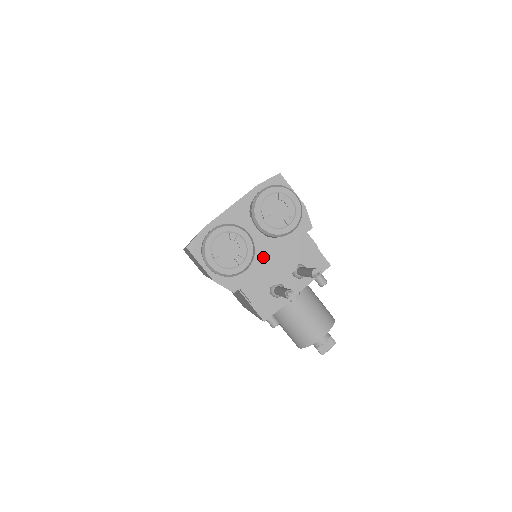
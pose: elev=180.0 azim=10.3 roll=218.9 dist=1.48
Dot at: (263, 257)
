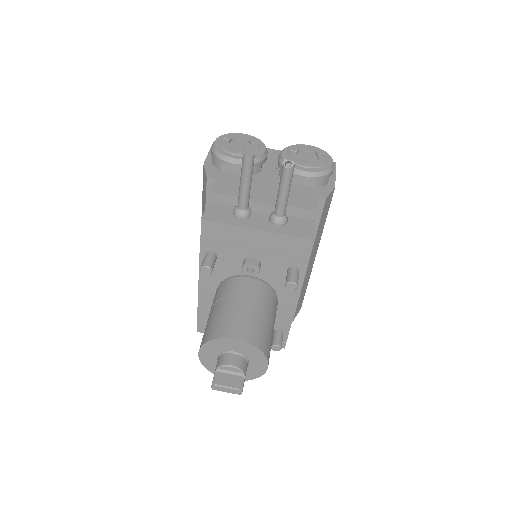
Dot at: (260, 181)
